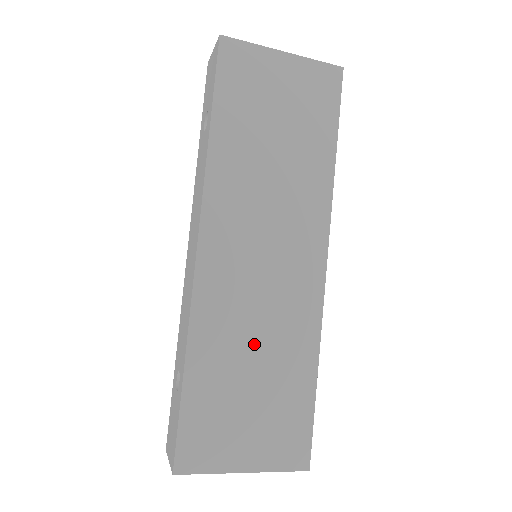
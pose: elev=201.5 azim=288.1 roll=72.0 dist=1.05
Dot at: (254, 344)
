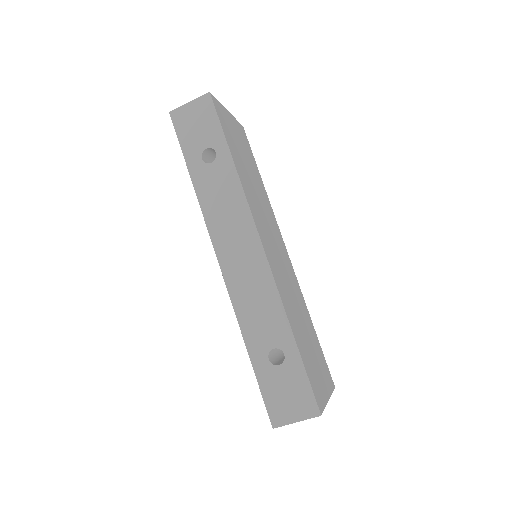
Dot at: (297, 310)
